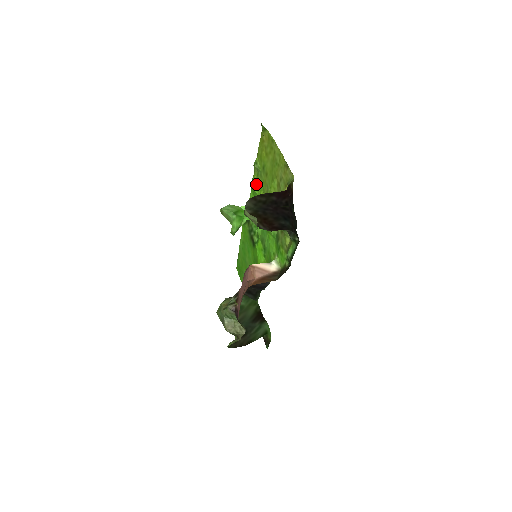
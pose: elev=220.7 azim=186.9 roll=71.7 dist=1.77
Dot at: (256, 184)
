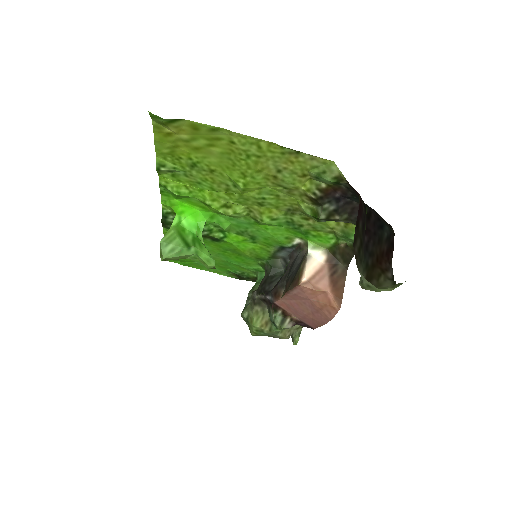
Dot at: (180, 188)
